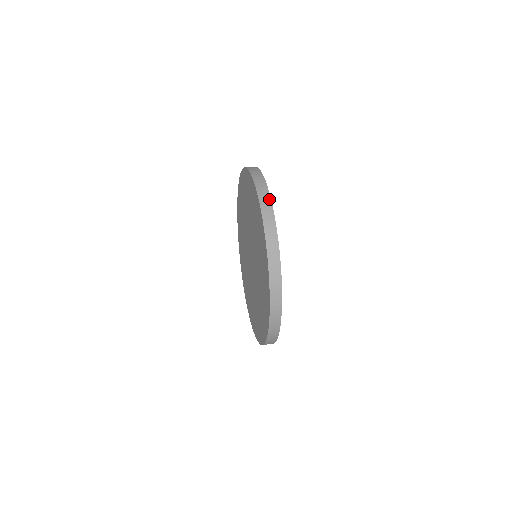
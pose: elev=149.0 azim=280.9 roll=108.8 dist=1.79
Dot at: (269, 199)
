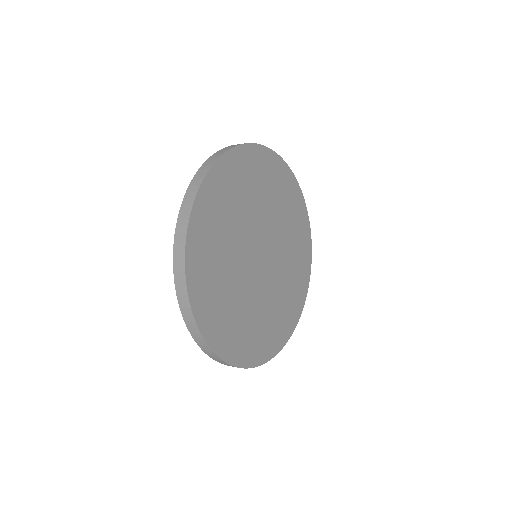
Dot at: (221, 154)
